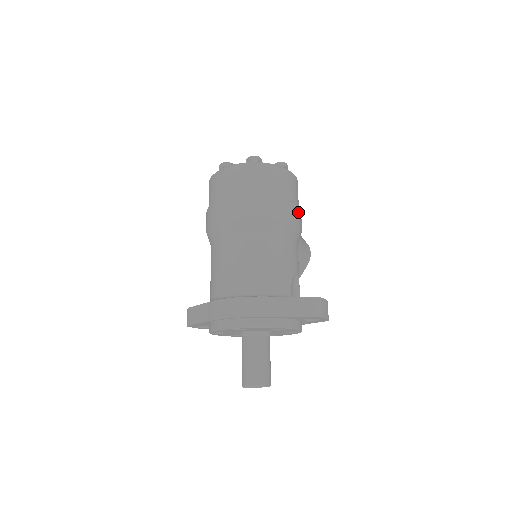
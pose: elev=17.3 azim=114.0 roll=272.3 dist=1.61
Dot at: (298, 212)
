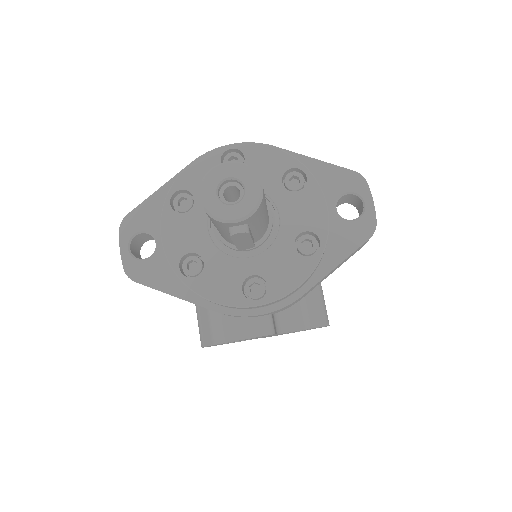
Dot at: occluded
